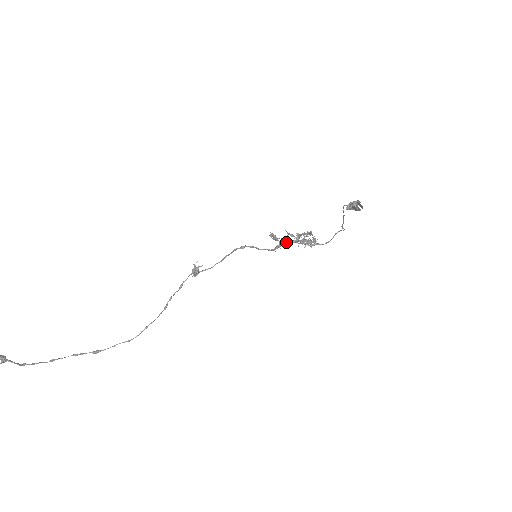
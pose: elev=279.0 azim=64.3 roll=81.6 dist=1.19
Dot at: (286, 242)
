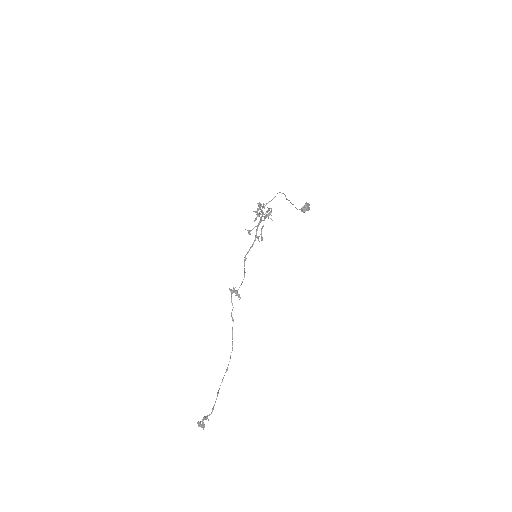
Dot at: occluded
